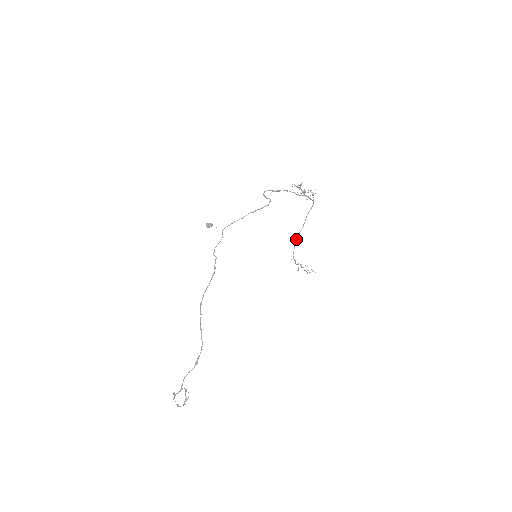
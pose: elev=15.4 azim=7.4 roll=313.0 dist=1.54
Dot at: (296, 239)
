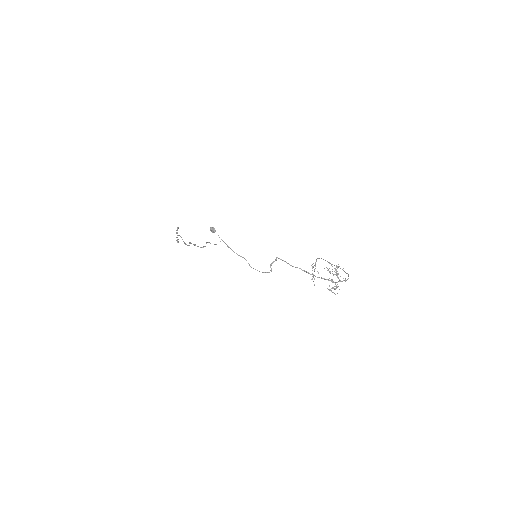
Dot at: occluded
